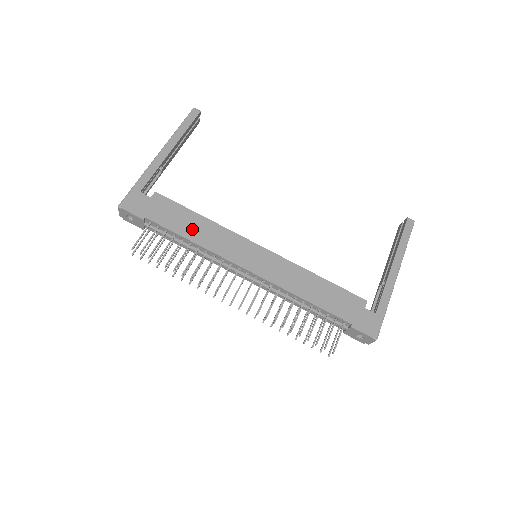
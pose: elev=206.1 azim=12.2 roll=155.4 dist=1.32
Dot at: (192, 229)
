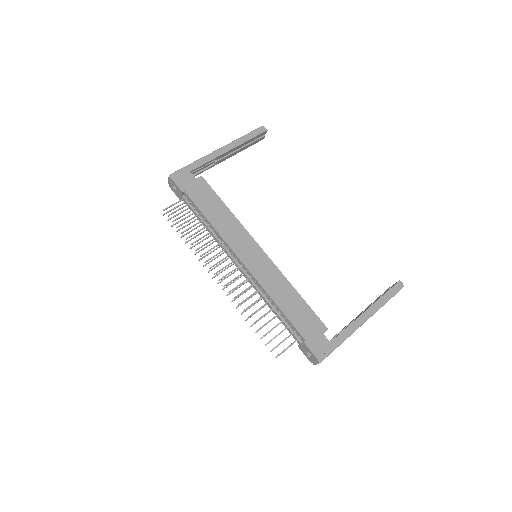
Dot at: (215, 214)
